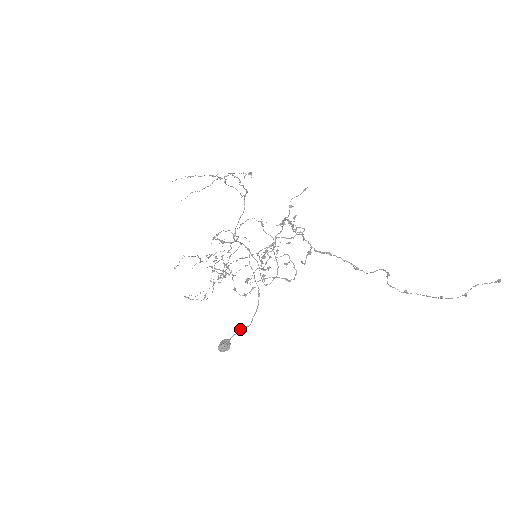
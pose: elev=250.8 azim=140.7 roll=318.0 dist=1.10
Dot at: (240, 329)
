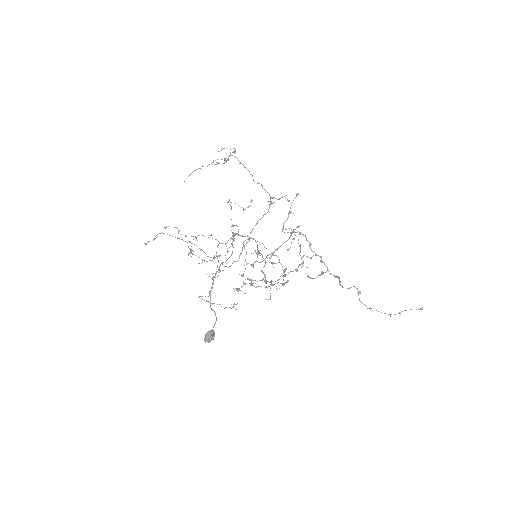
Dot at: (216, 317)
